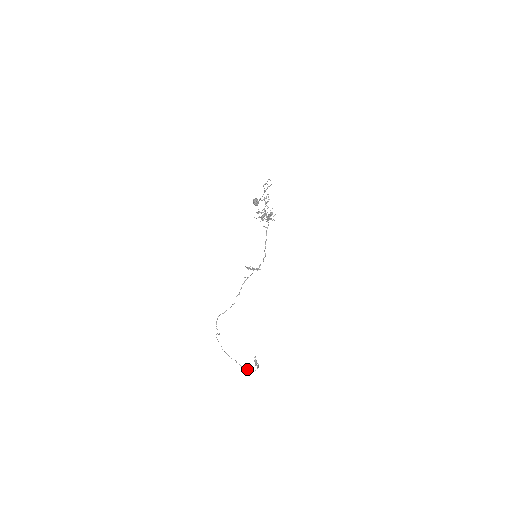
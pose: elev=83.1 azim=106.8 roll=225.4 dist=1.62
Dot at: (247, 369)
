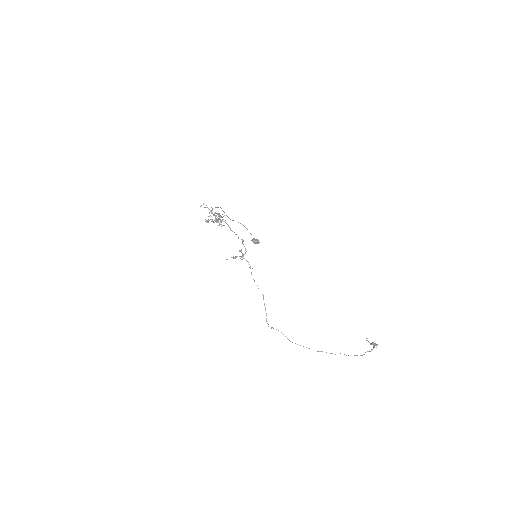
Dot at: (364, 354)
